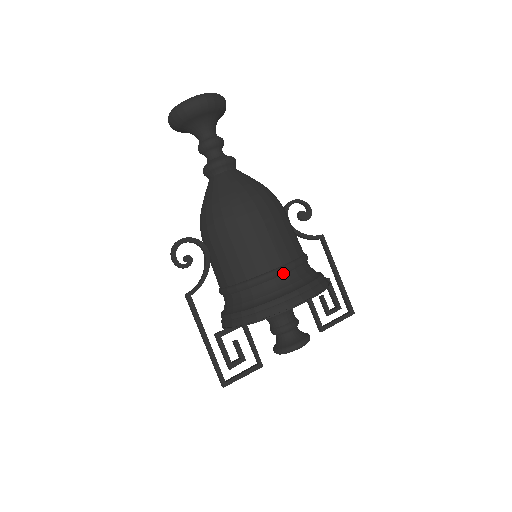
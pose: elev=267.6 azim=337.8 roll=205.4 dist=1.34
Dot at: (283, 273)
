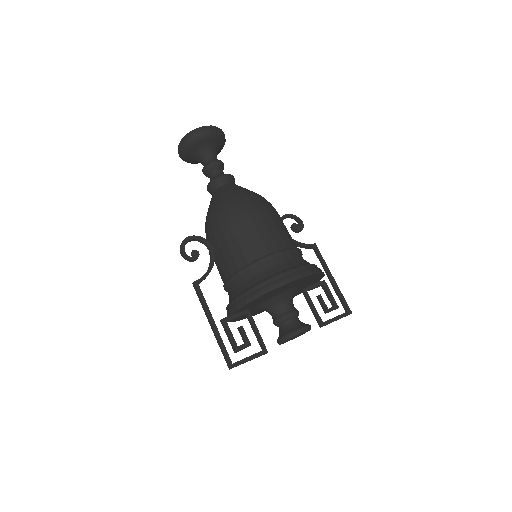
Dot at: (280, 256)
